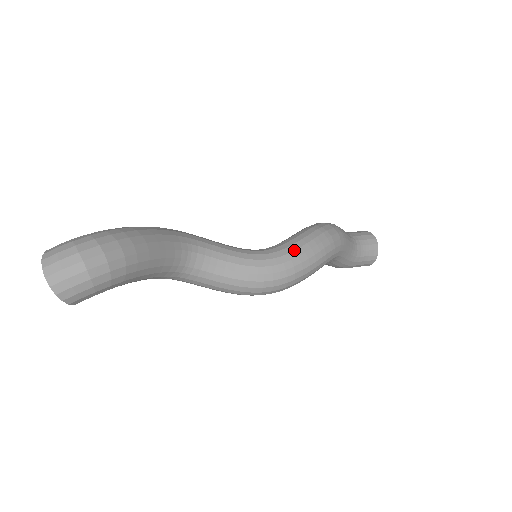
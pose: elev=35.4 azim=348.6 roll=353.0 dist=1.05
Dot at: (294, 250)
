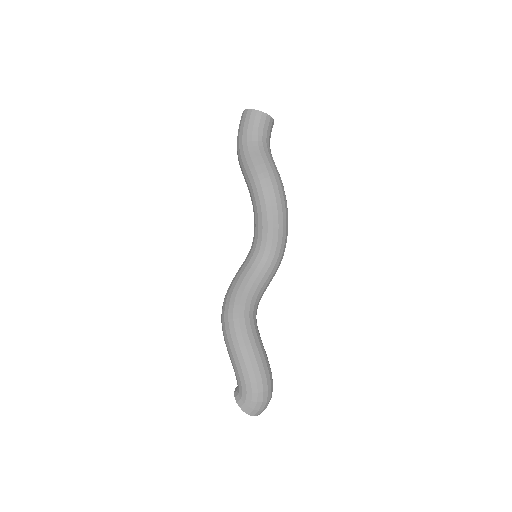
Dot at: (282, 241)
